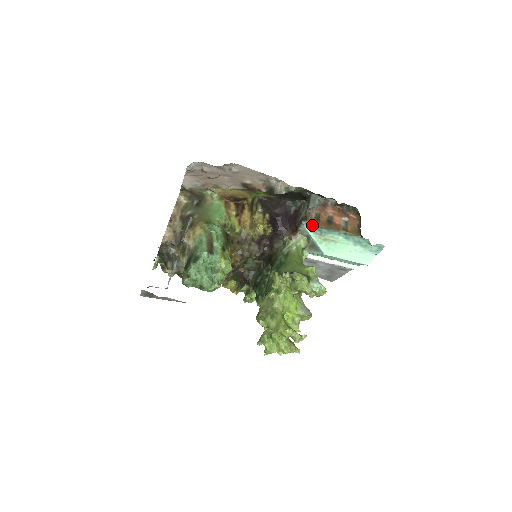
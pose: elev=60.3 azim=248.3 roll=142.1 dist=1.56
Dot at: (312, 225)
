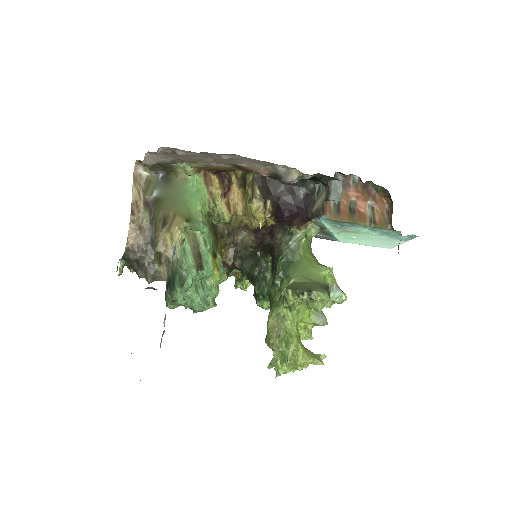
Dot at: (332, 220)
